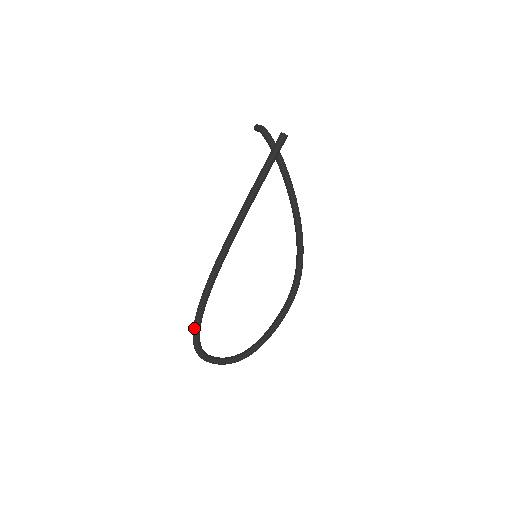
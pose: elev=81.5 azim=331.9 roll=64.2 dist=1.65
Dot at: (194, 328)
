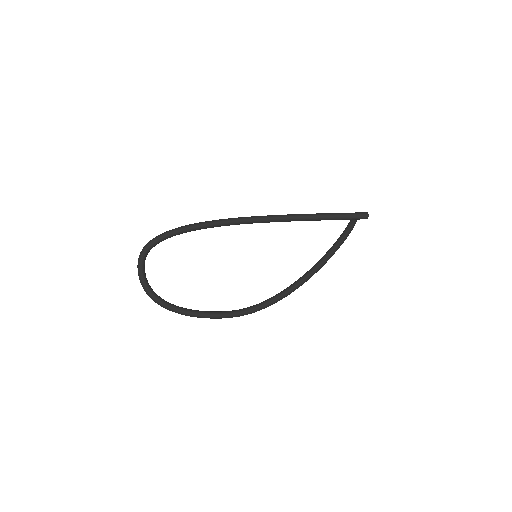
Dot at: (167, 231)
